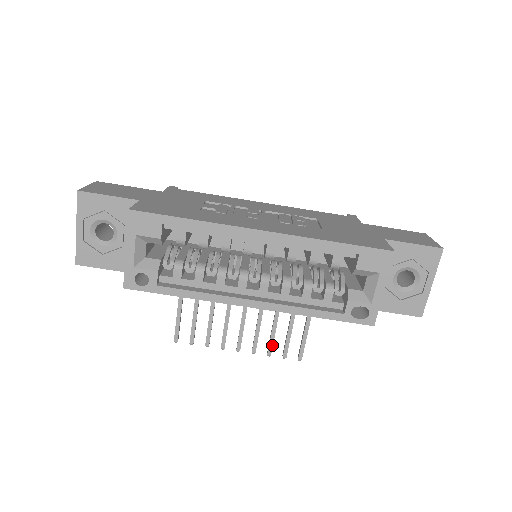
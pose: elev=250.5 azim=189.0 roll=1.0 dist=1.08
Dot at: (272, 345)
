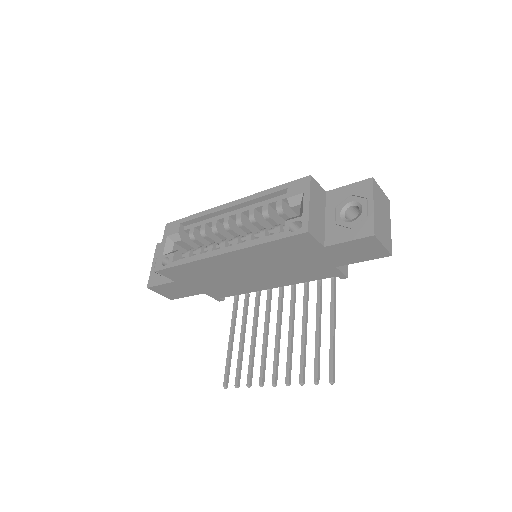
Dot at: (302, 370)
